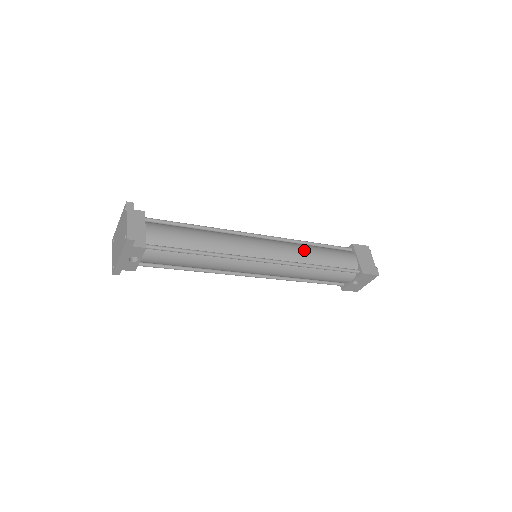
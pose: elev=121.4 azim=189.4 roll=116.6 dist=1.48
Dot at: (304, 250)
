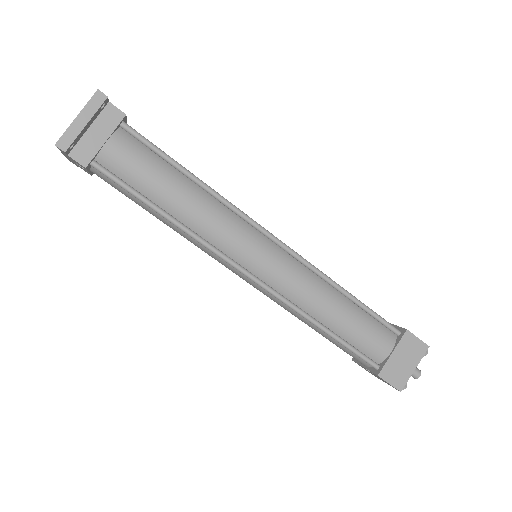
Dot at: (320, 296)
